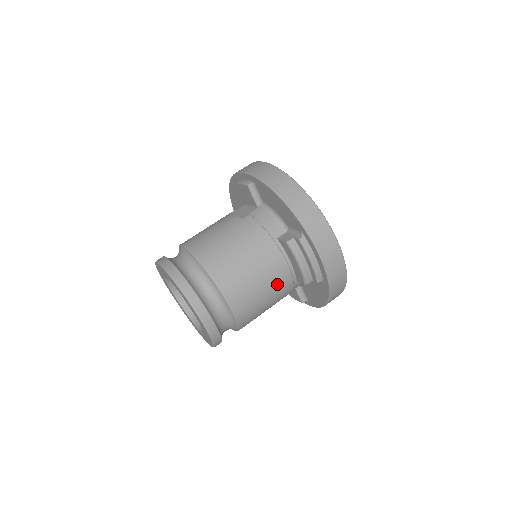
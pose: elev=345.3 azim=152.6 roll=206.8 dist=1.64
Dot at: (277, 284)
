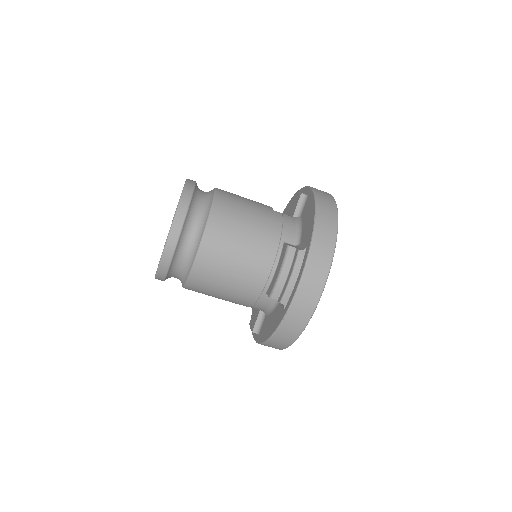
Dot at: (249, 275)
